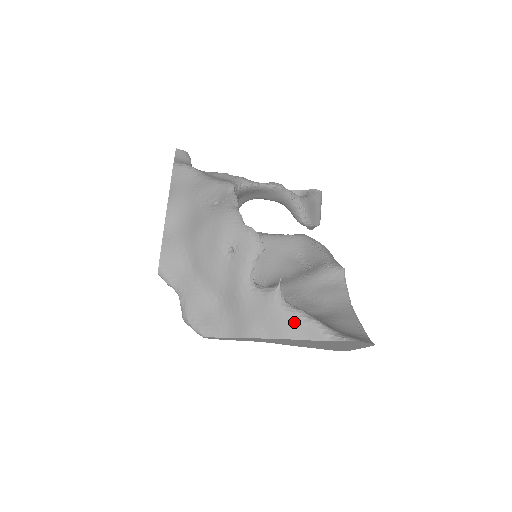
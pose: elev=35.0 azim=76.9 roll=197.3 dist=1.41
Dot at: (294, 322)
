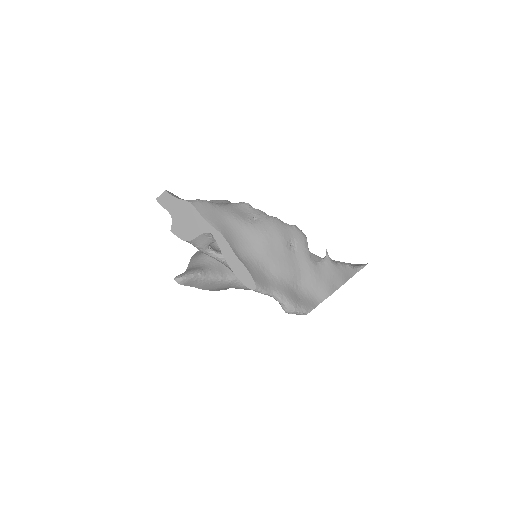
Dot at: (344, 270)
